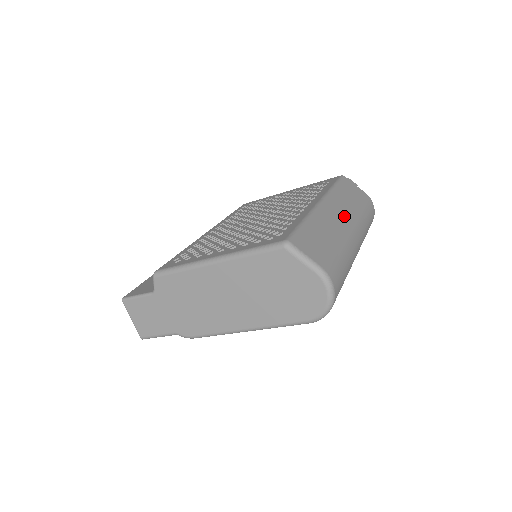
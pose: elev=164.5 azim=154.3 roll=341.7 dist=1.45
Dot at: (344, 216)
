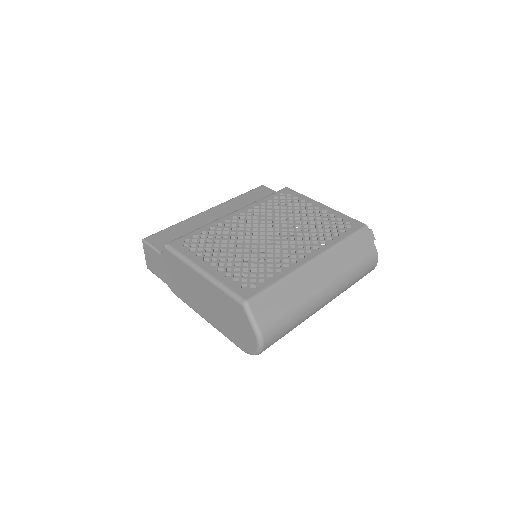
Dot at: (327, 278)
